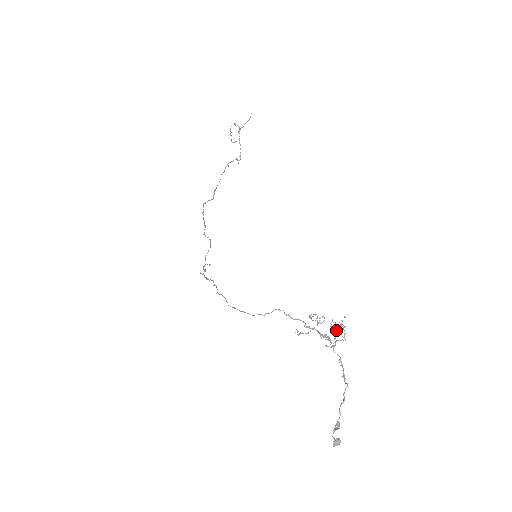
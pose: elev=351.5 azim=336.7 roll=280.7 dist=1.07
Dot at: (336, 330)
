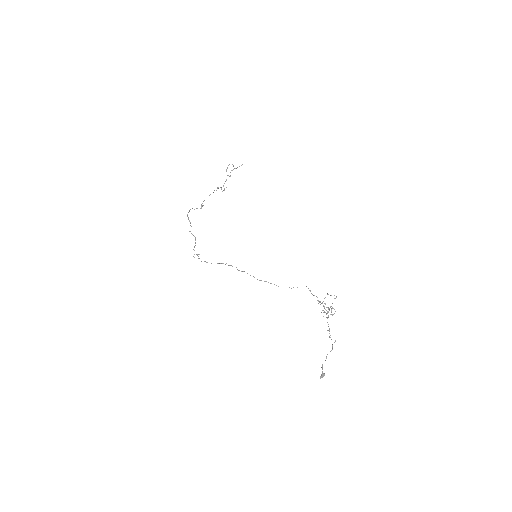
Dot at: (329, 309)
